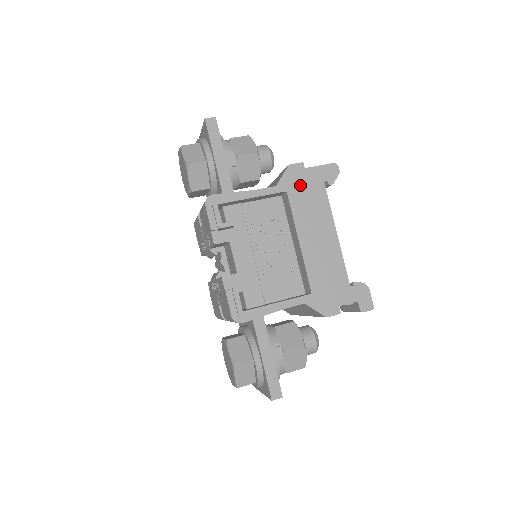
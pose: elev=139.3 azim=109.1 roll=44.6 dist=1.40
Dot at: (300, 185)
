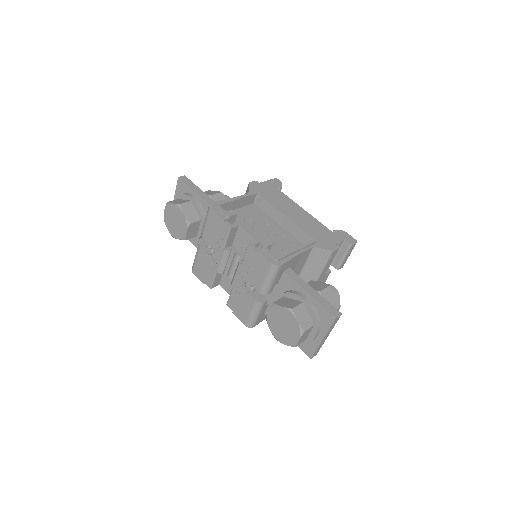
Dot at: (263, 191)
